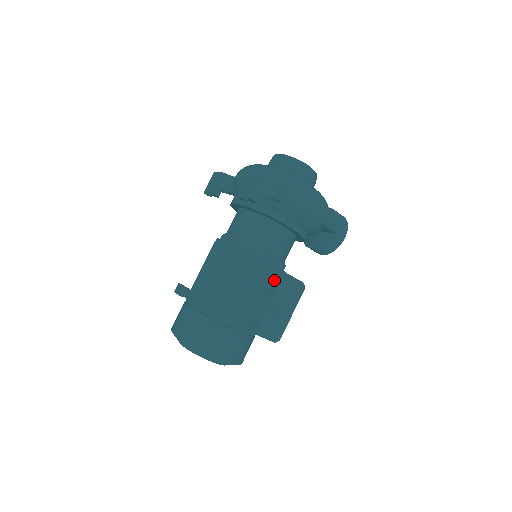
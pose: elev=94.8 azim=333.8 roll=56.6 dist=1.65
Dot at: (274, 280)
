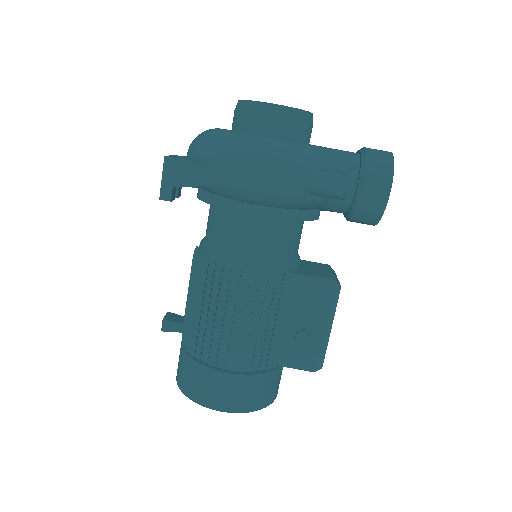
Dot at: (264, 293)
